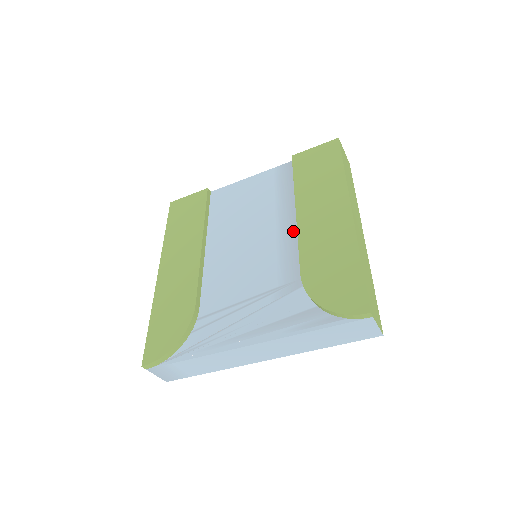
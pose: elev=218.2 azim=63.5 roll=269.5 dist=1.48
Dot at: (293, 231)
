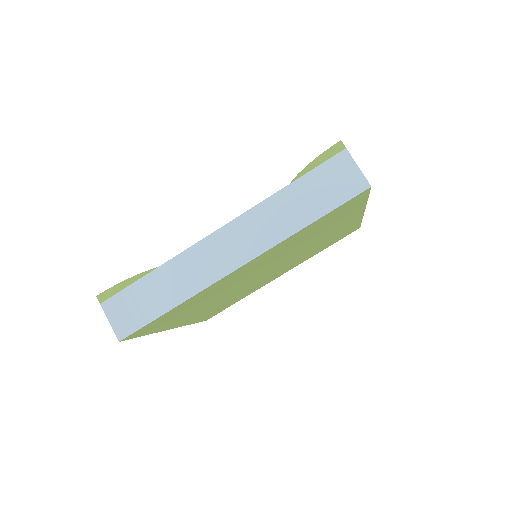
Dot at: occluded
